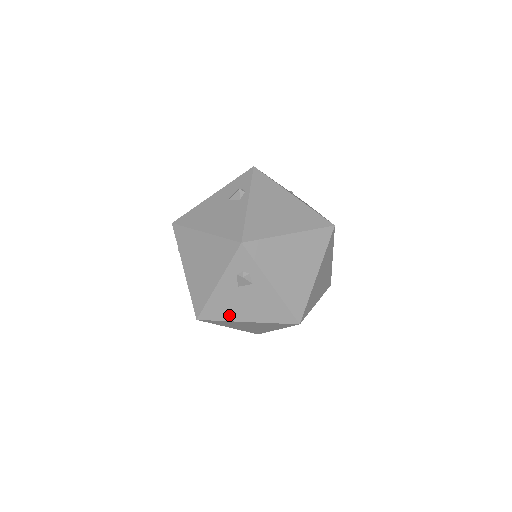
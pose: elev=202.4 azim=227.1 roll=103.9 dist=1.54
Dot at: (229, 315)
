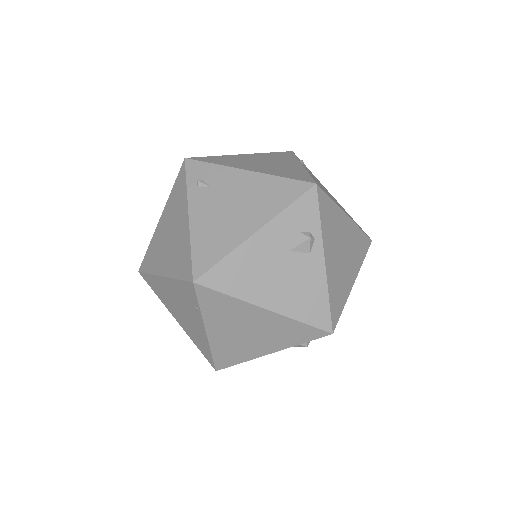
Dot at: occluded
